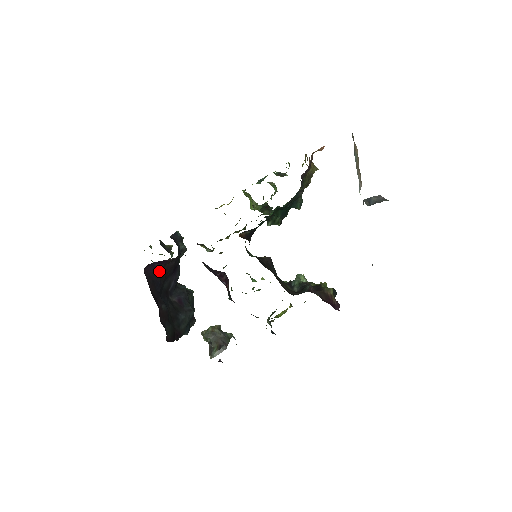
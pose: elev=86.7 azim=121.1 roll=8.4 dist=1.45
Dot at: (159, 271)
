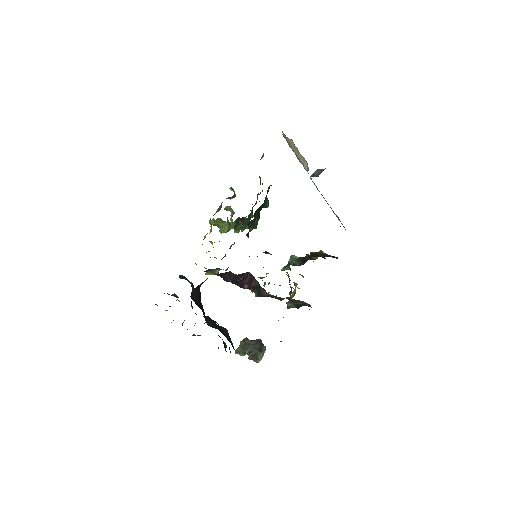
Dot at: (197, 298)
